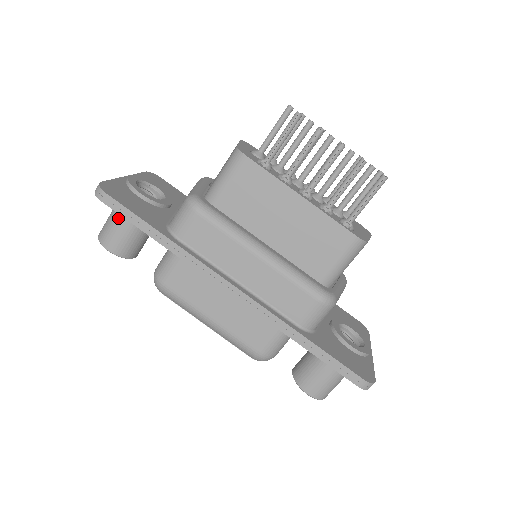
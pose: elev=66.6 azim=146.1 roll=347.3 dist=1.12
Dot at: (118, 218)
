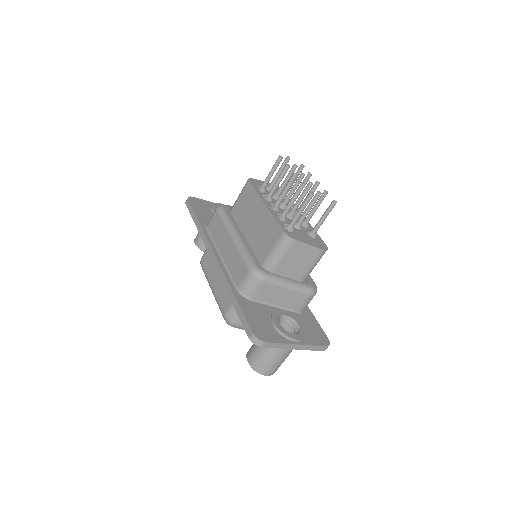
Dot at: occluded
